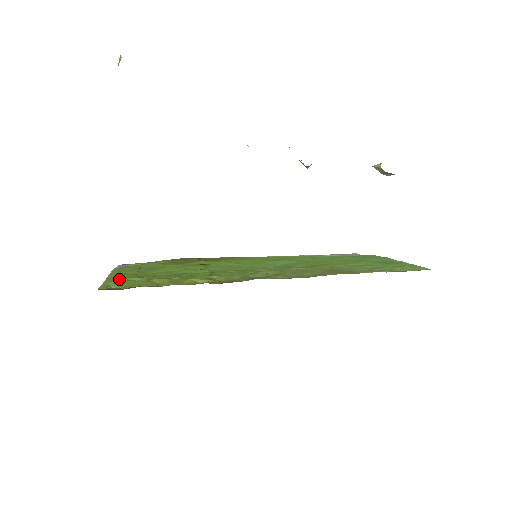
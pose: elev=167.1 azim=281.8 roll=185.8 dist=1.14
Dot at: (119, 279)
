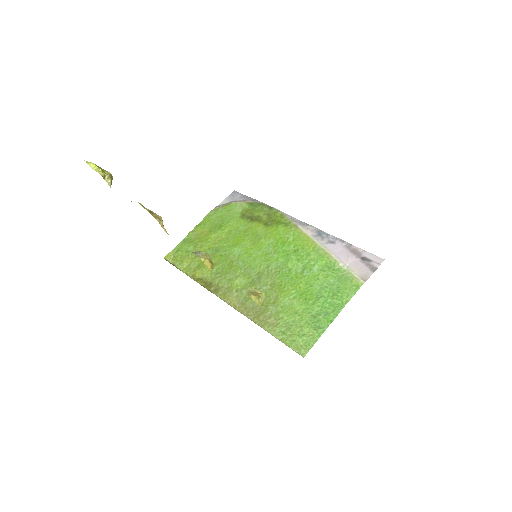
Dot at: (185, 243)
